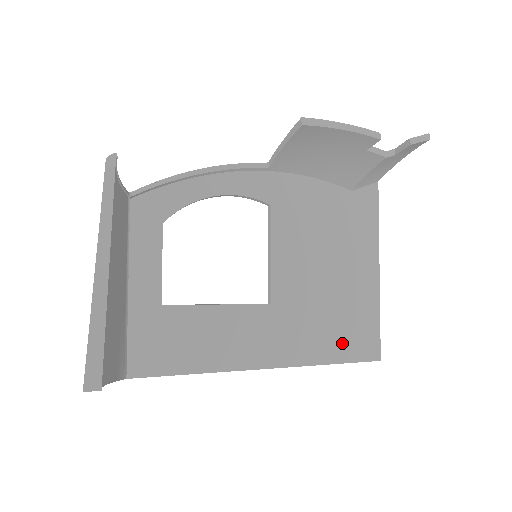
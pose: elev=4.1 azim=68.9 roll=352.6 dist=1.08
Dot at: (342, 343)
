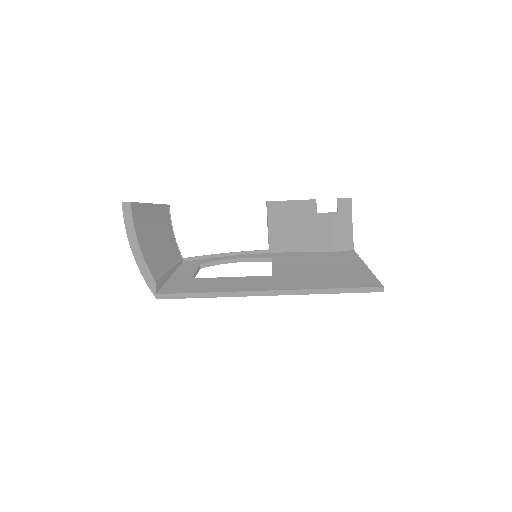
Dot at: (339, 283)
